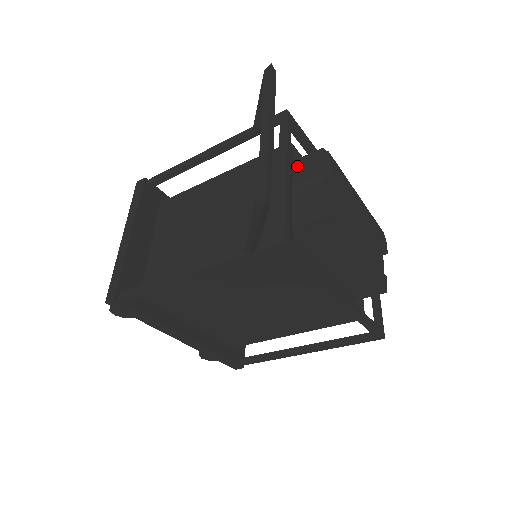
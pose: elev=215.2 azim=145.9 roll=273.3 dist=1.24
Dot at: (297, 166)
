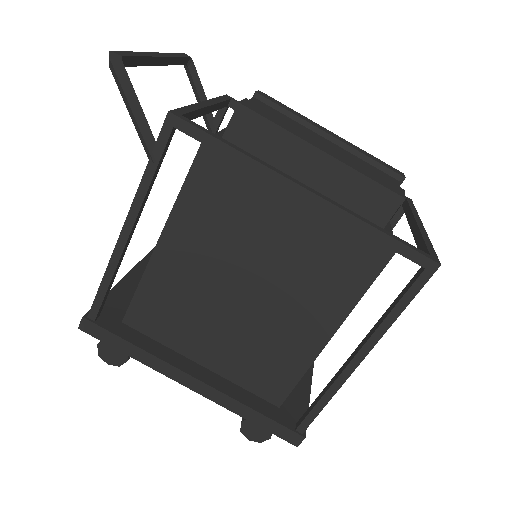
Dot at: occluded
